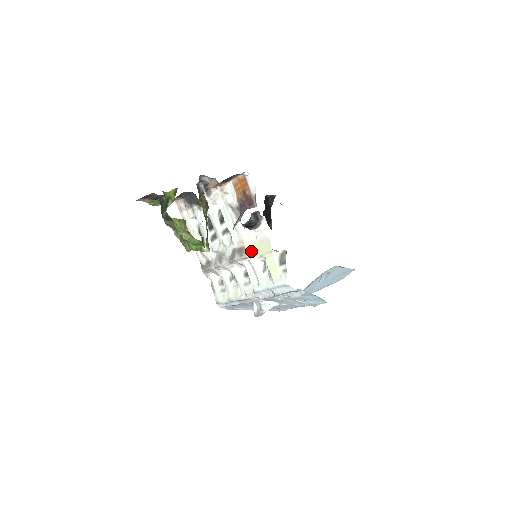
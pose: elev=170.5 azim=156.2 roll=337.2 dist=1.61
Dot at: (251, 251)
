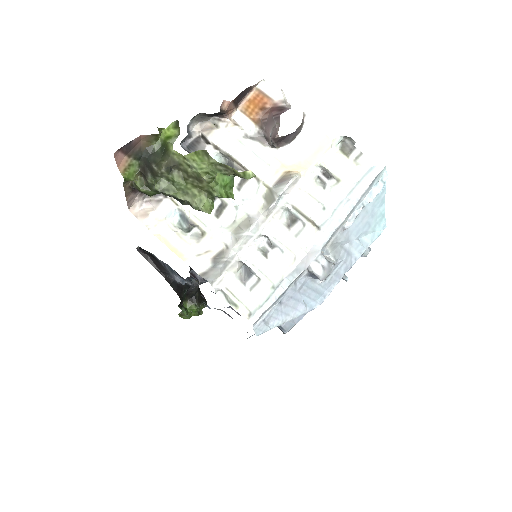
Dot at: (299, 169)
